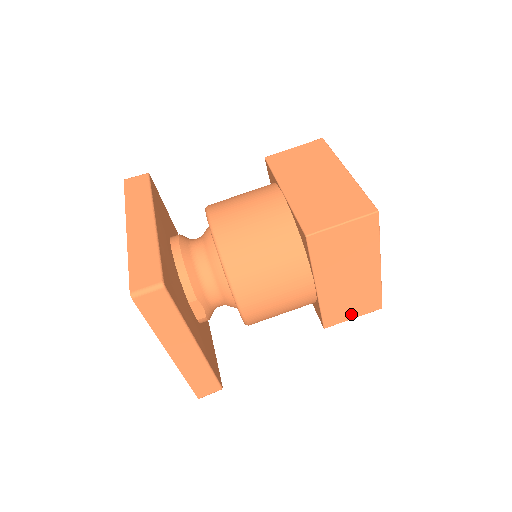
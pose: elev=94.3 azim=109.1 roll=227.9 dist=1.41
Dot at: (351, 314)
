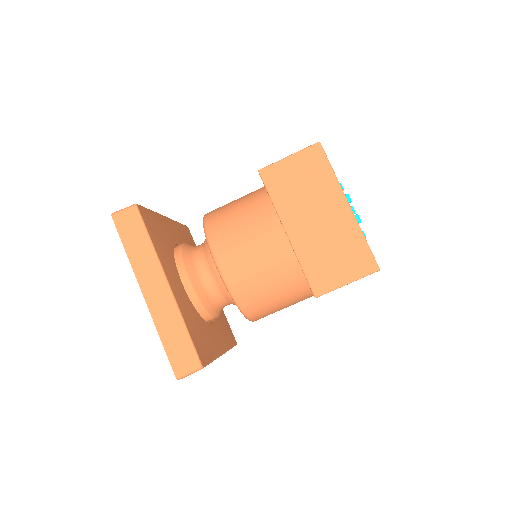
Dot at: occluded
